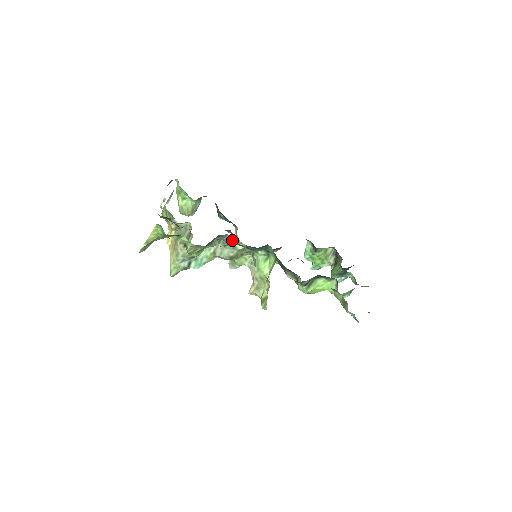
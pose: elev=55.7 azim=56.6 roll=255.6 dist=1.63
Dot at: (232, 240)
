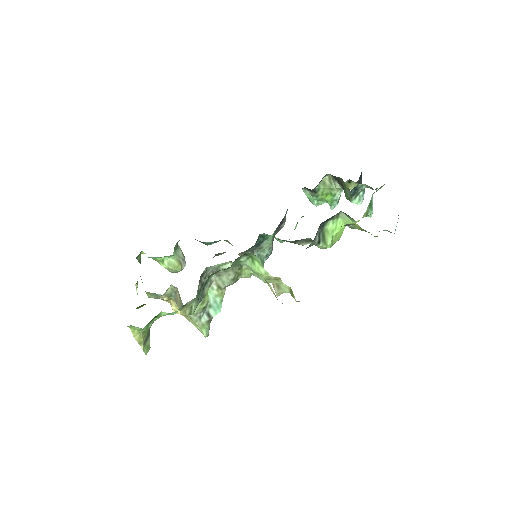
Dot at: (216, 267)
